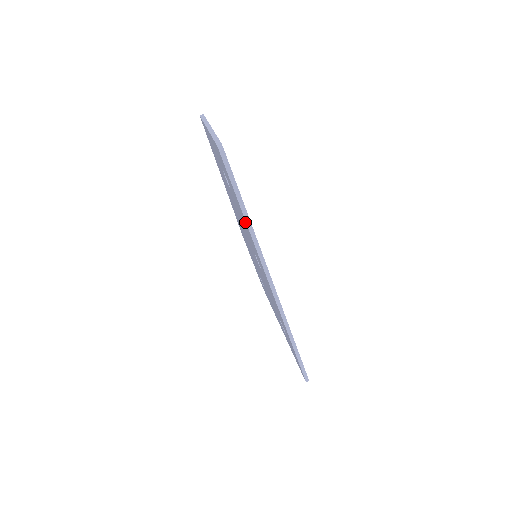
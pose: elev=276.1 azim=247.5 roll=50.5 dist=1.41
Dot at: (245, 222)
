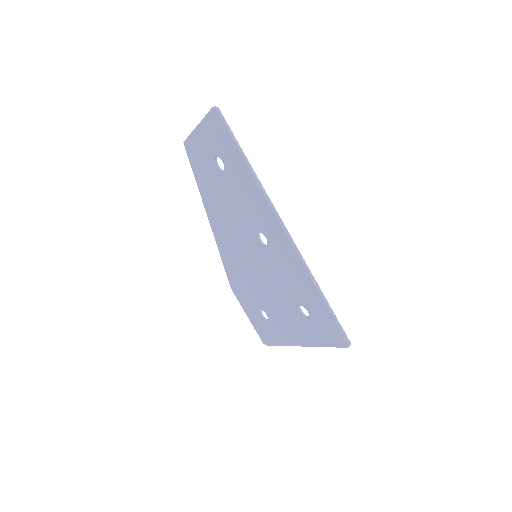
Dot at: (246, 172)
